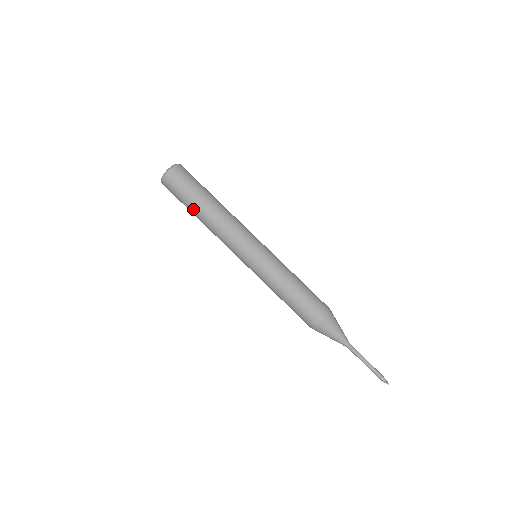
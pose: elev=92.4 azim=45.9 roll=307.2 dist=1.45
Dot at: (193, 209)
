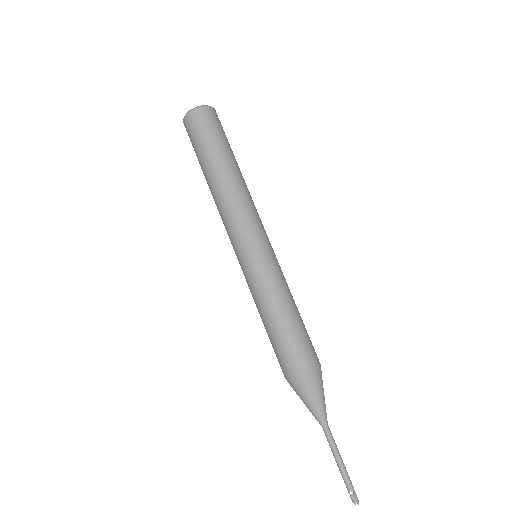
Dot at: (219, 157)
